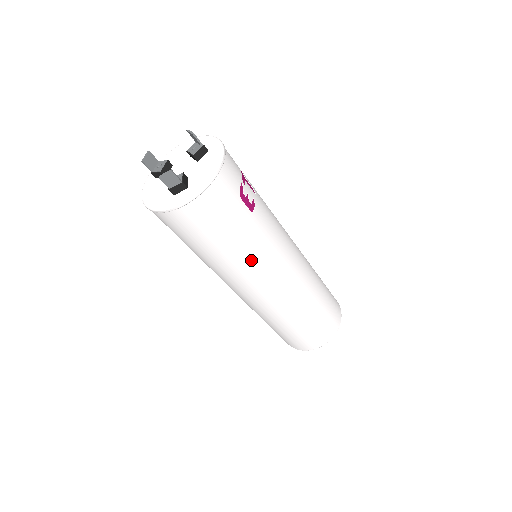
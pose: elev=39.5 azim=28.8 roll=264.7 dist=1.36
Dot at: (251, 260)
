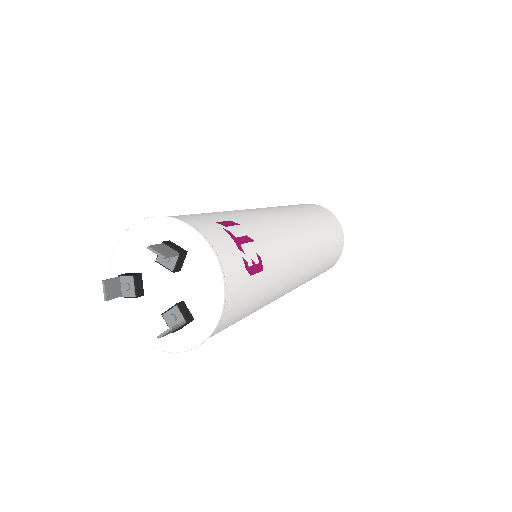
Dot at: (273, 297)
